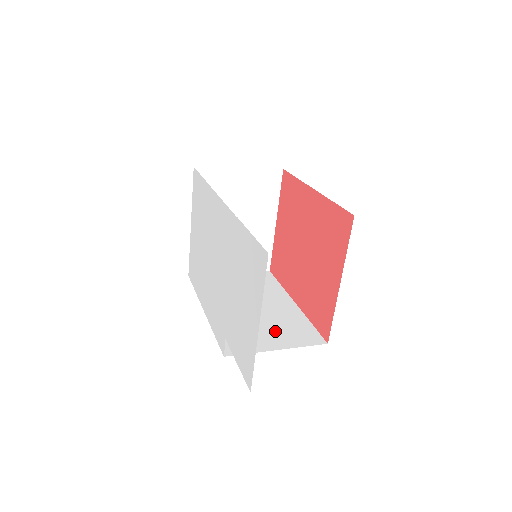
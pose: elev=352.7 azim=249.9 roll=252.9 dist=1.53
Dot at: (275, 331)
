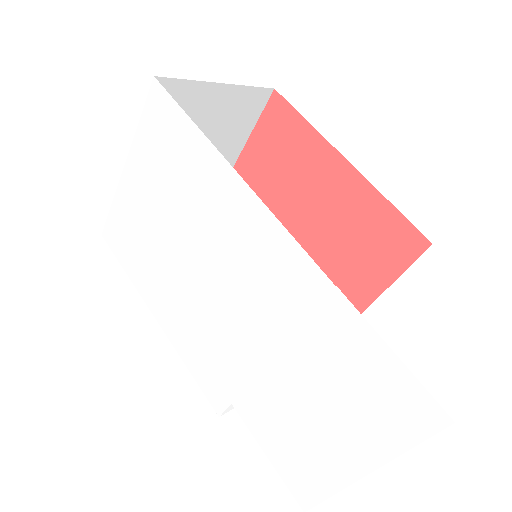
Dot at: occluded
